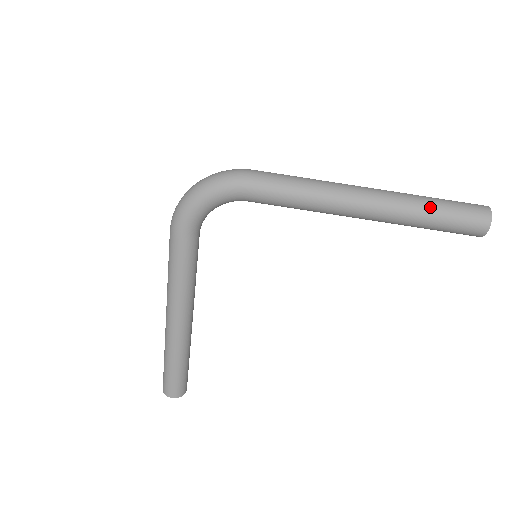
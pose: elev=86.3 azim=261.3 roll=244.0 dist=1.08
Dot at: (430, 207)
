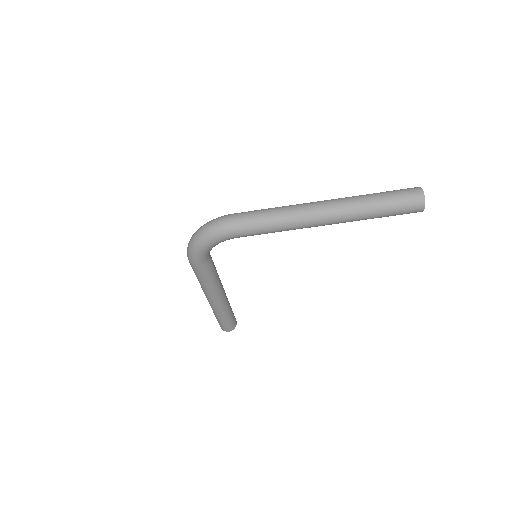
Dot at: (375, 208)
